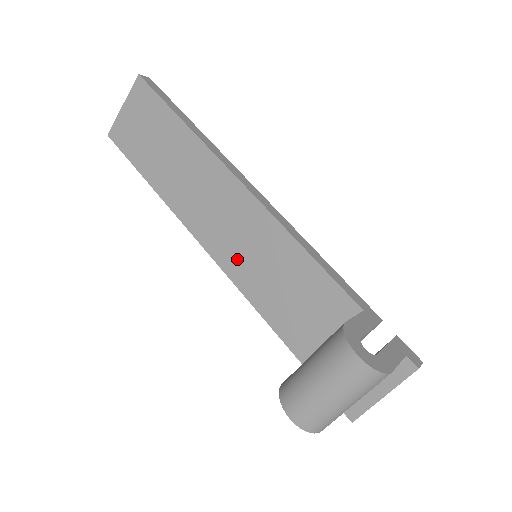
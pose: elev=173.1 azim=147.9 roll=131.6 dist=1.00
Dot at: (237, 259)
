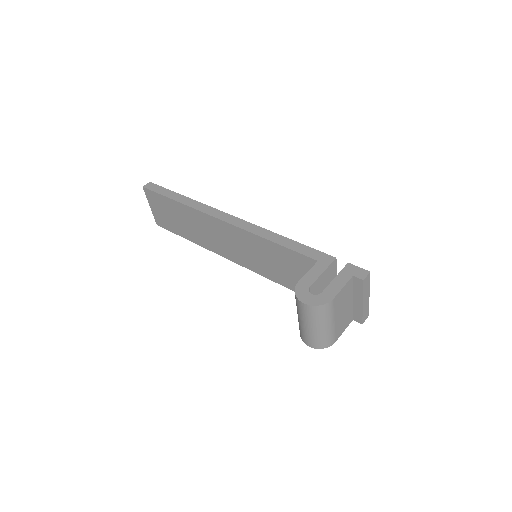
Dot at: (251, 261)
